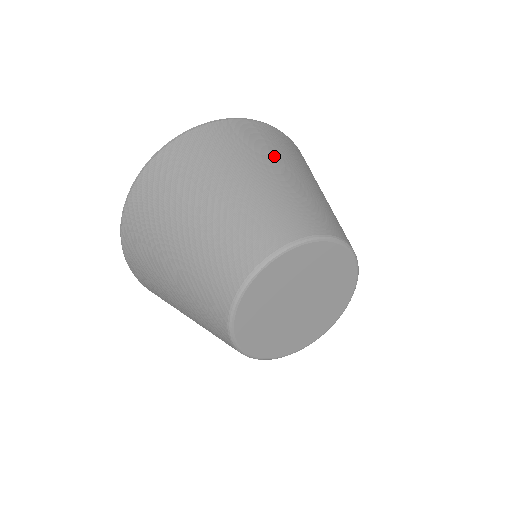
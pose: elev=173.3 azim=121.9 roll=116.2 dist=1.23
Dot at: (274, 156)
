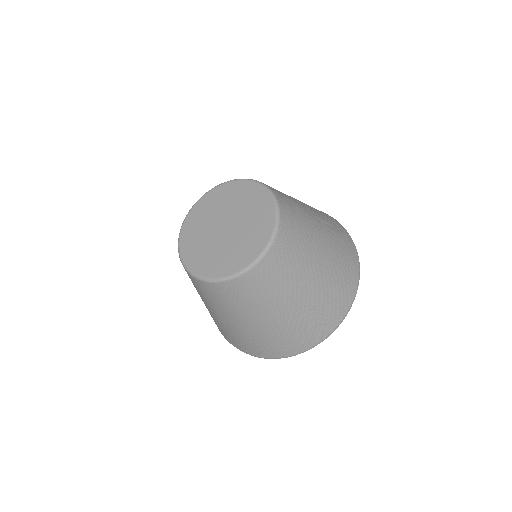
Dot at: occluded
